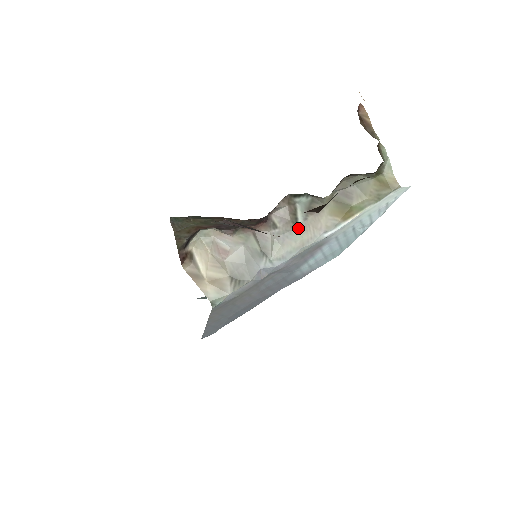
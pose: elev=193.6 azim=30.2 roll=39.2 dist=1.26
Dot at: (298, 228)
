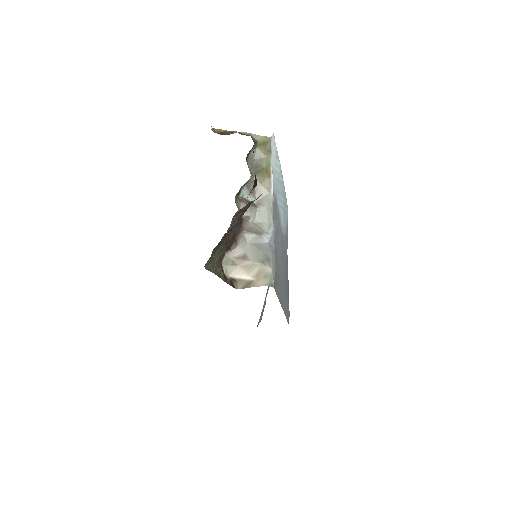
Dot at: (258, 205)
